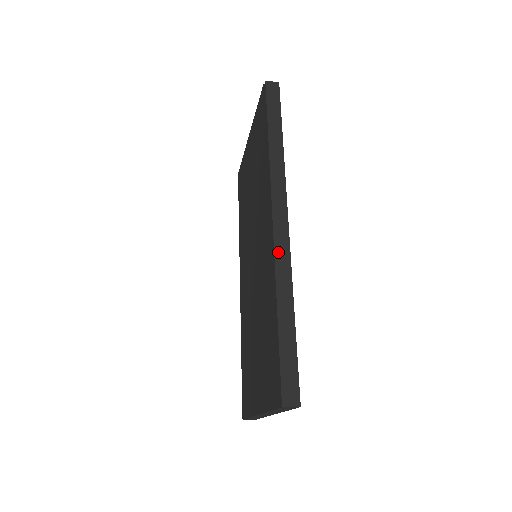
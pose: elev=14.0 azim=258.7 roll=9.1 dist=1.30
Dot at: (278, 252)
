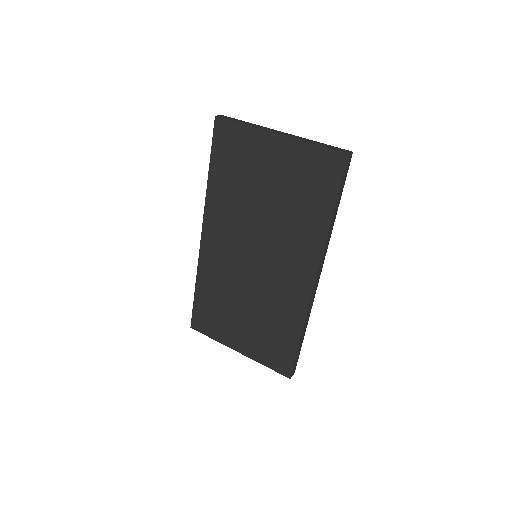
Dot at: (311, 302)
